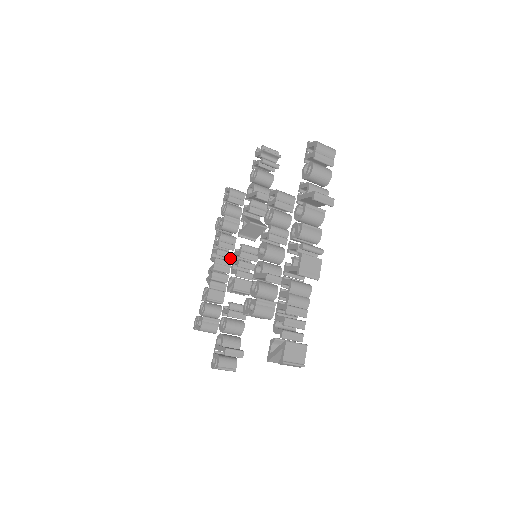
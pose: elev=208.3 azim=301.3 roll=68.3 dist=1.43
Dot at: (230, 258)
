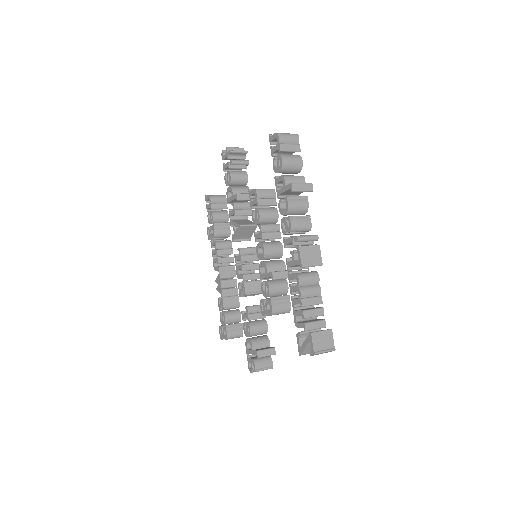
Dot at: (232, 262)
